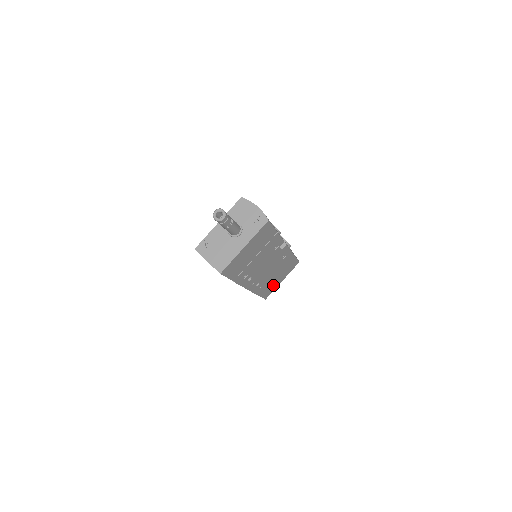
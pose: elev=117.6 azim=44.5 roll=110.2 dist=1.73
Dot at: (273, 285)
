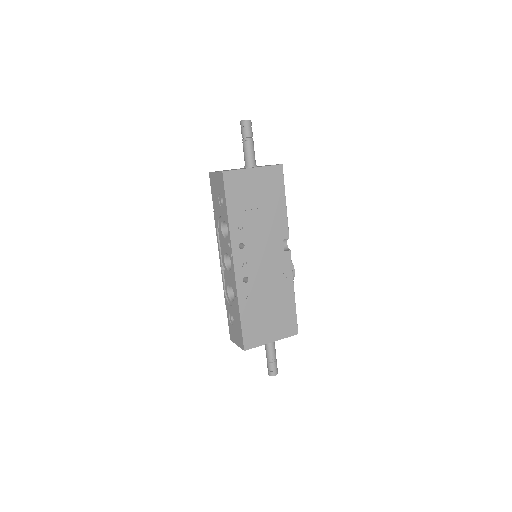
Dot at: (260, 329)
